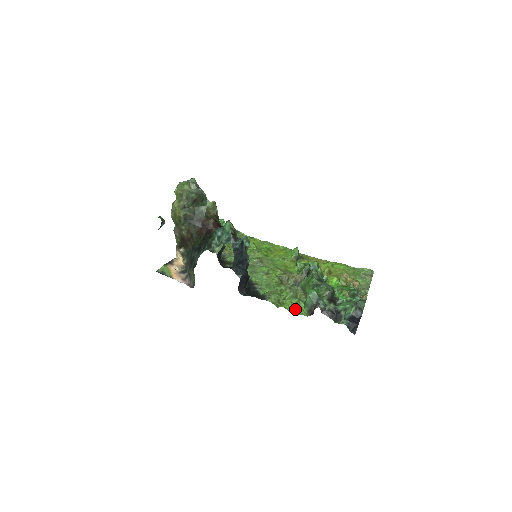
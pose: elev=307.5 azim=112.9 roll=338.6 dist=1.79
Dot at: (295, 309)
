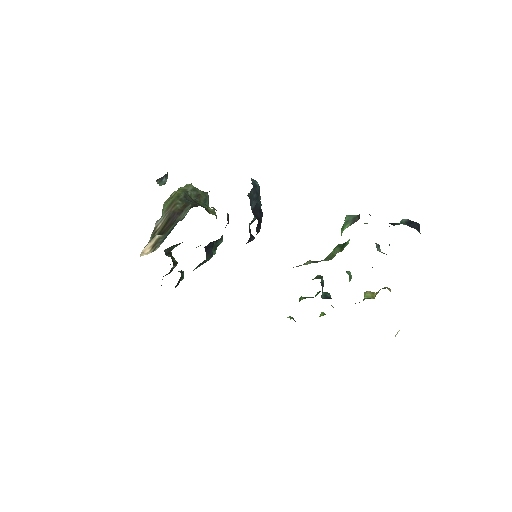
Dot at: occluded
